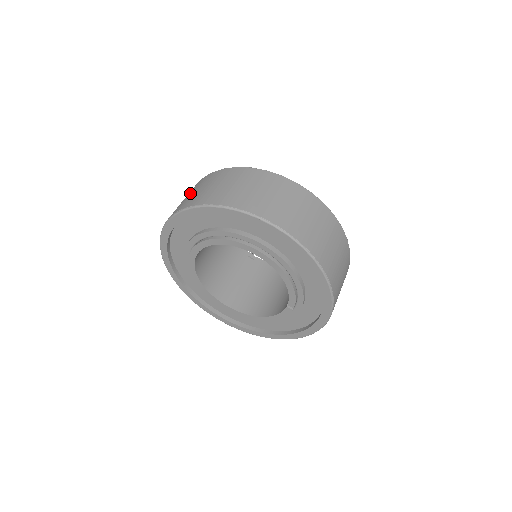
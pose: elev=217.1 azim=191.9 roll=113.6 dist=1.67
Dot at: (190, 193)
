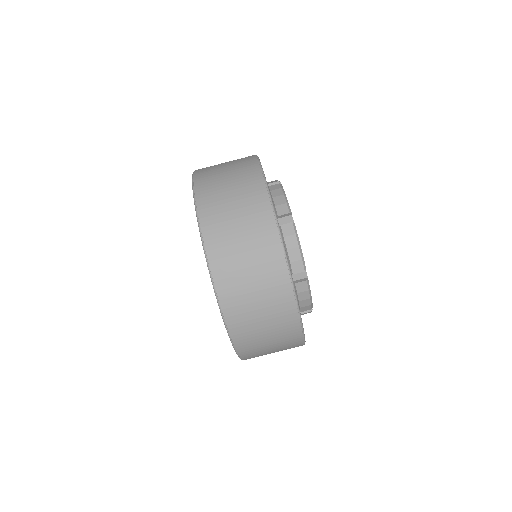
Dot at: (230, 177)
